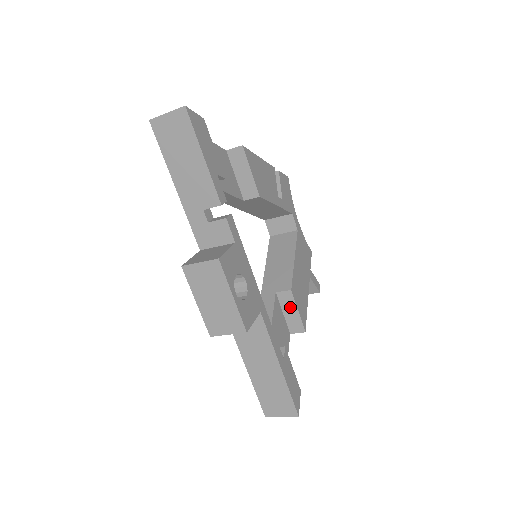
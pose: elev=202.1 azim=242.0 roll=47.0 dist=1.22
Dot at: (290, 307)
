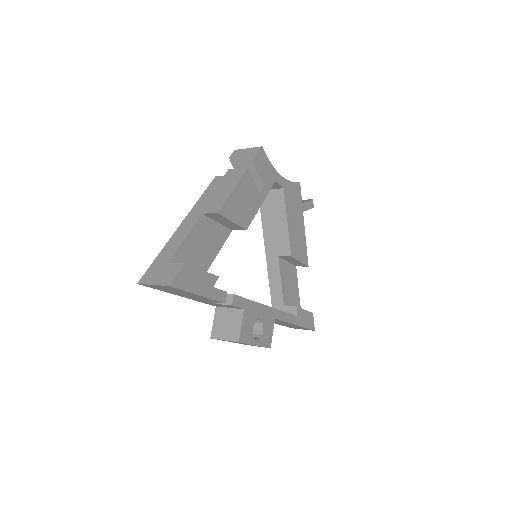
Dot at: (292, 260)
